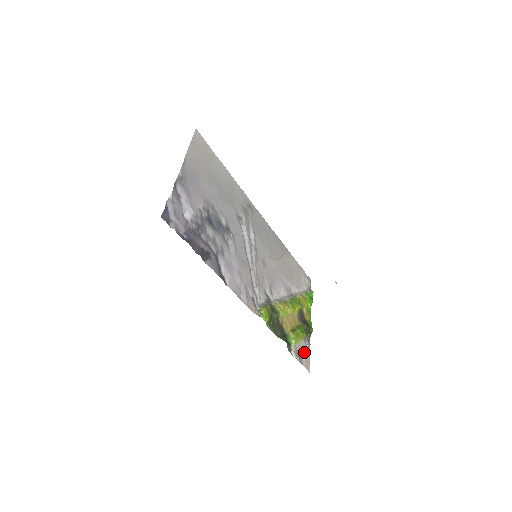
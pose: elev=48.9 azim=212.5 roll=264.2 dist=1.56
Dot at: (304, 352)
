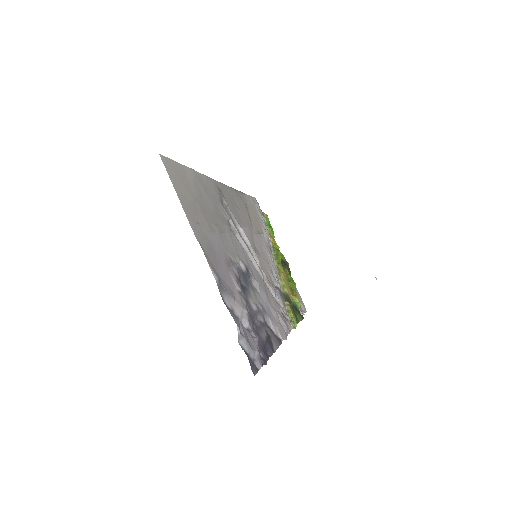
Dot at: occluded
